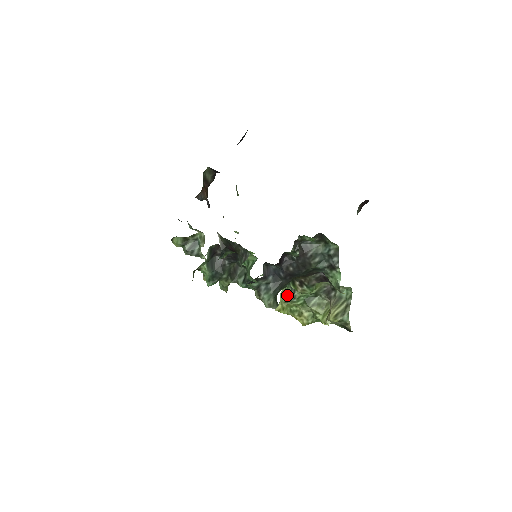
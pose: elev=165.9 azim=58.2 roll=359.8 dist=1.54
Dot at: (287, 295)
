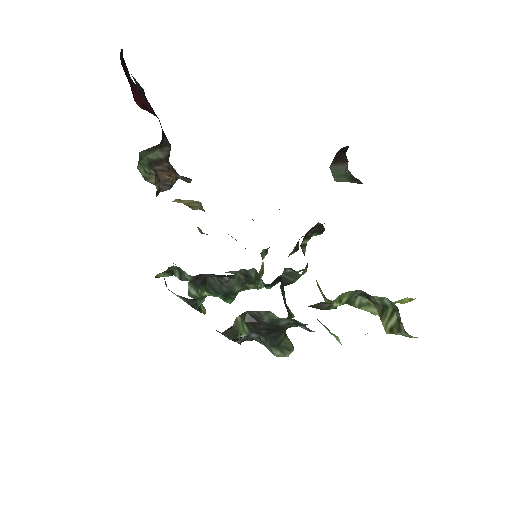
Dot at: occluded
